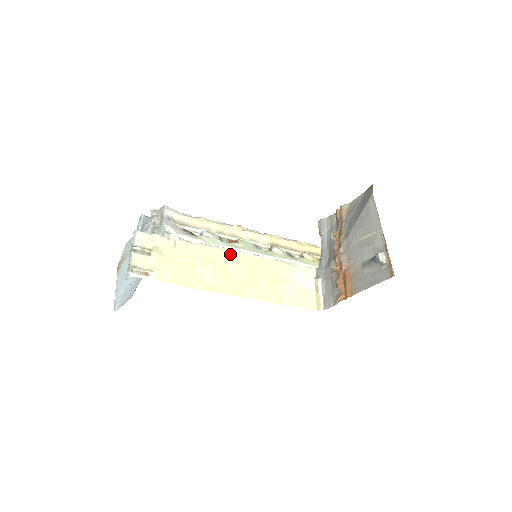
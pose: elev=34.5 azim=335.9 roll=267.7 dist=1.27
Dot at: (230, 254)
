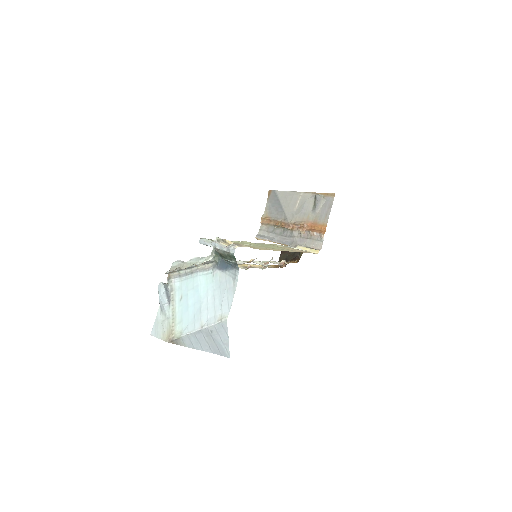
Dot at: occluded
